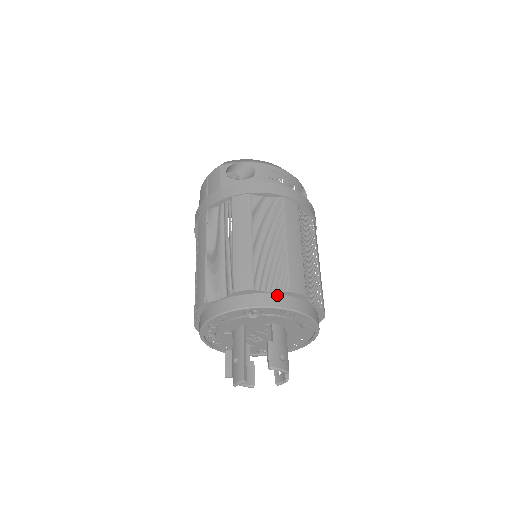
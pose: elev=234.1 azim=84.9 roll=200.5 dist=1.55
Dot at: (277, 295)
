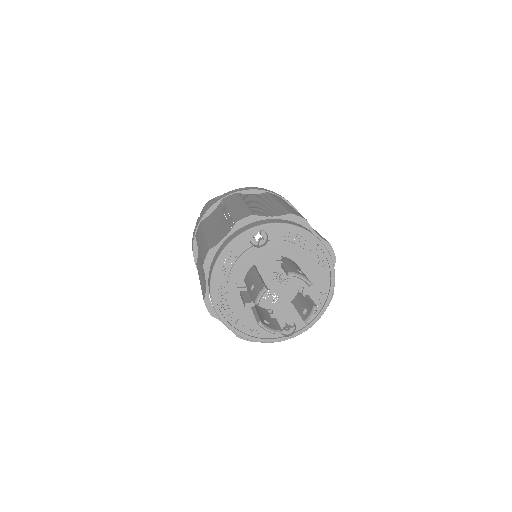
Dot at: (278, 219)
